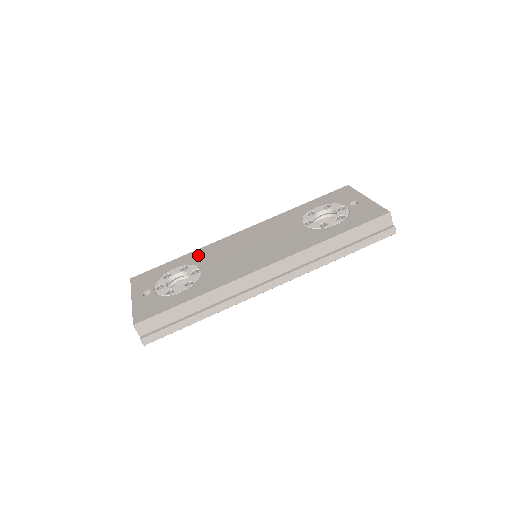
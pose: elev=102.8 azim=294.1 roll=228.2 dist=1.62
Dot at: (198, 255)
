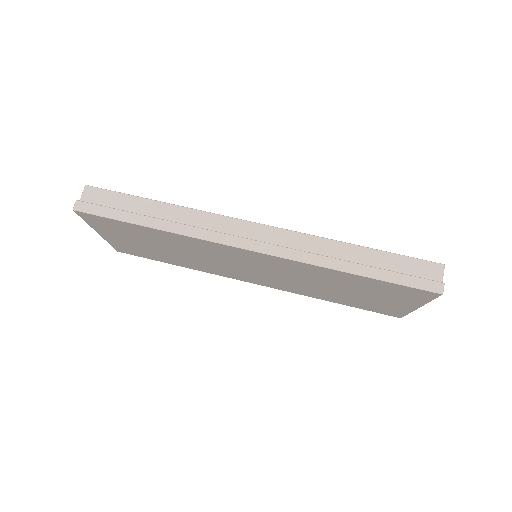
Dot at: occluded
